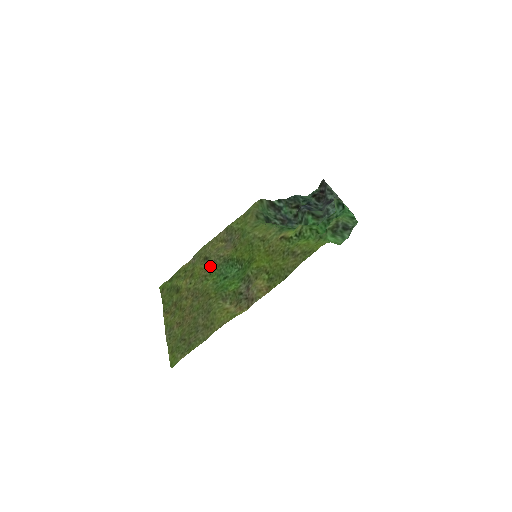
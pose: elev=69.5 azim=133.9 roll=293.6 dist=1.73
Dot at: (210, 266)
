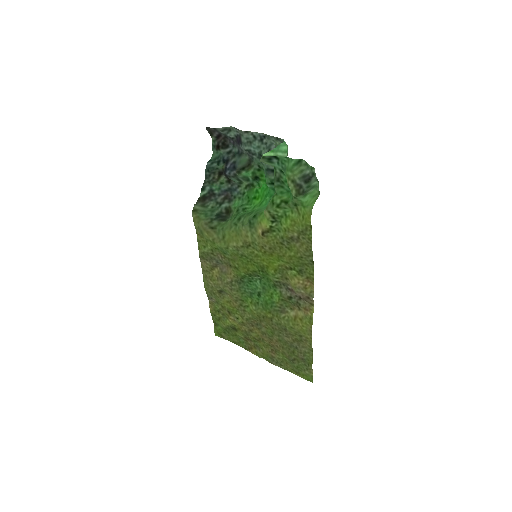
Dot at: (234, 297)
